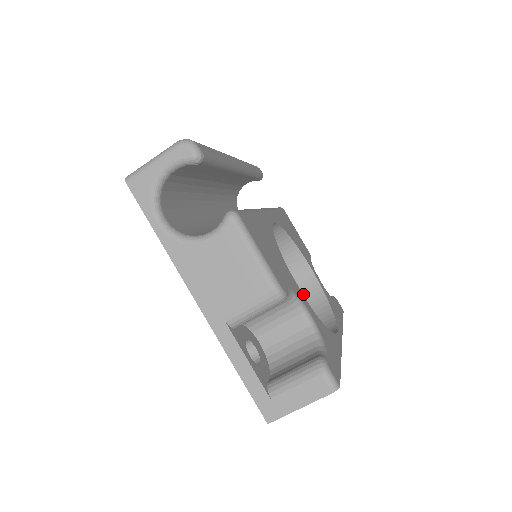
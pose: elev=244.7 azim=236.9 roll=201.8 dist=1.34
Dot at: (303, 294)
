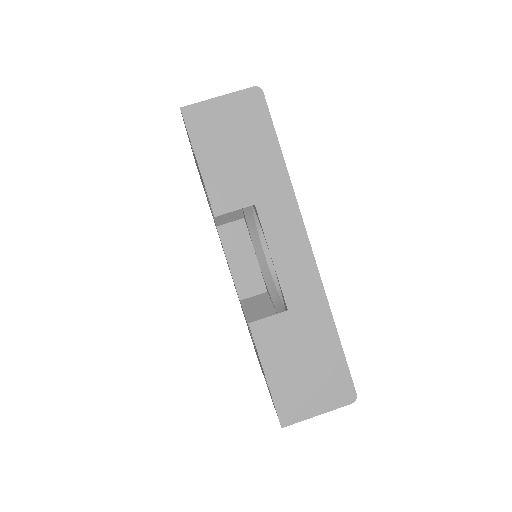
Dot at: occluded
